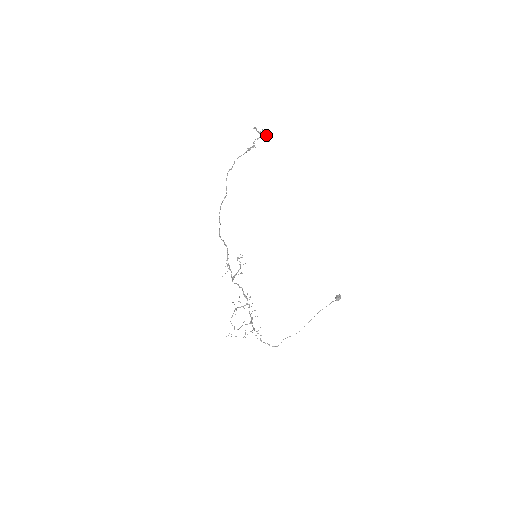
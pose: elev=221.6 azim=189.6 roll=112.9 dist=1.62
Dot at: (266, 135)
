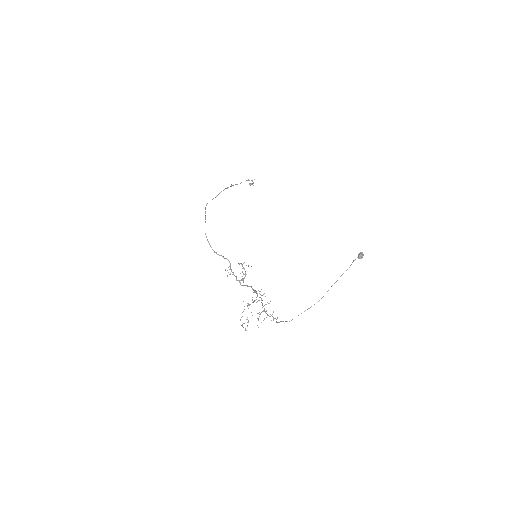
Dot at: (252, 180)
